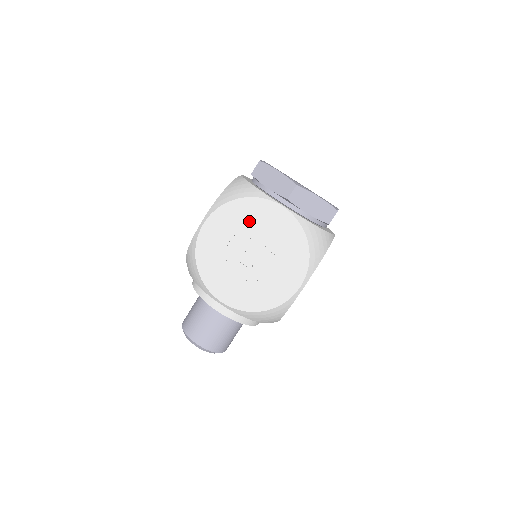
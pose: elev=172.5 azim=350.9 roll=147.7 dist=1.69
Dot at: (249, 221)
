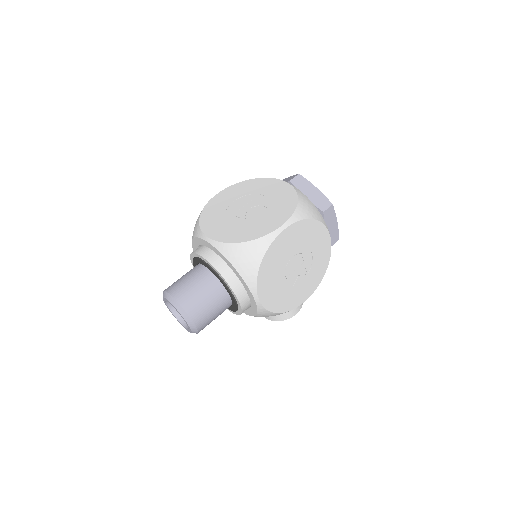
Dot at: (254, 190)
